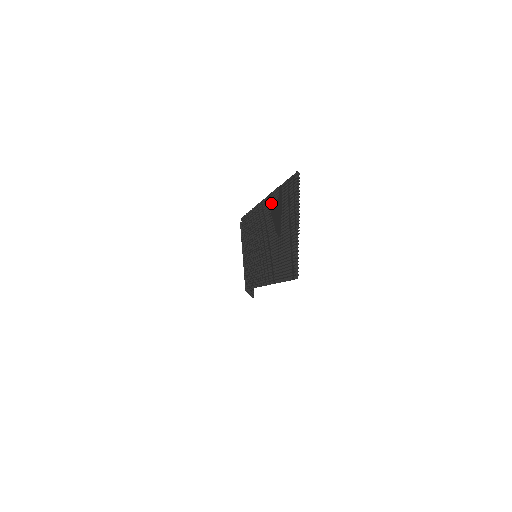
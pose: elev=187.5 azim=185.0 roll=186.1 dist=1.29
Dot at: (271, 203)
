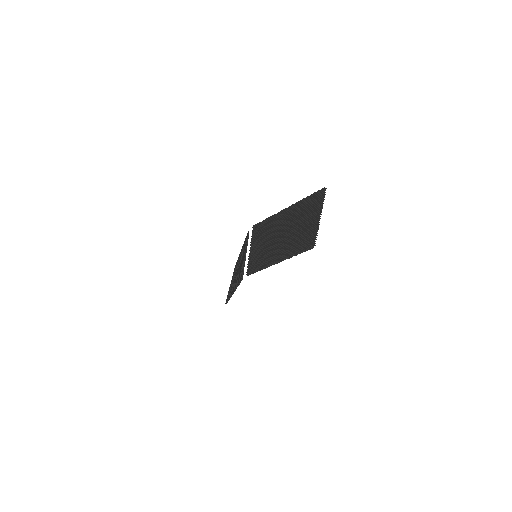
Dot at: (293, 209)
